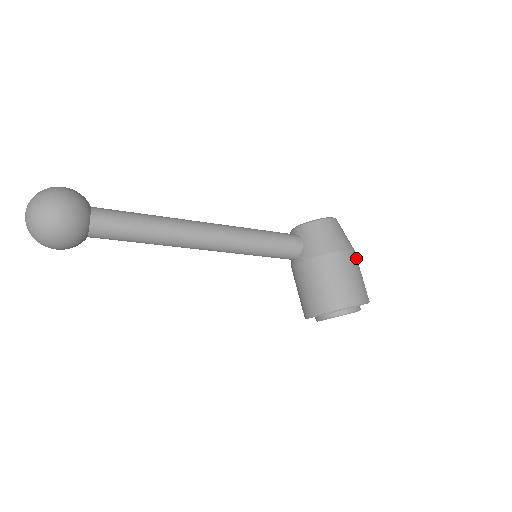
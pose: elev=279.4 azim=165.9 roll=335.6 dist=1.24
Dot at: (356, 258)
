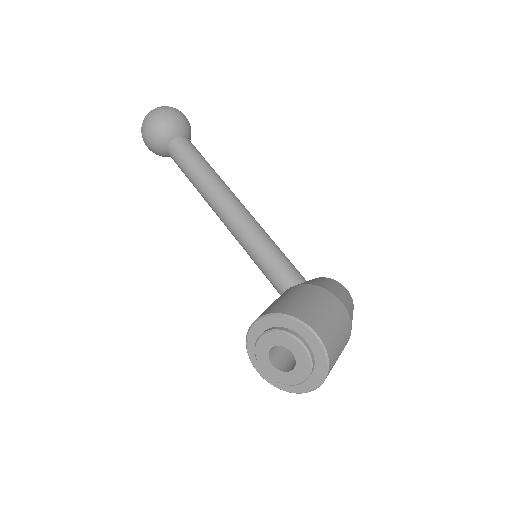
Dot at: (347, 327)
